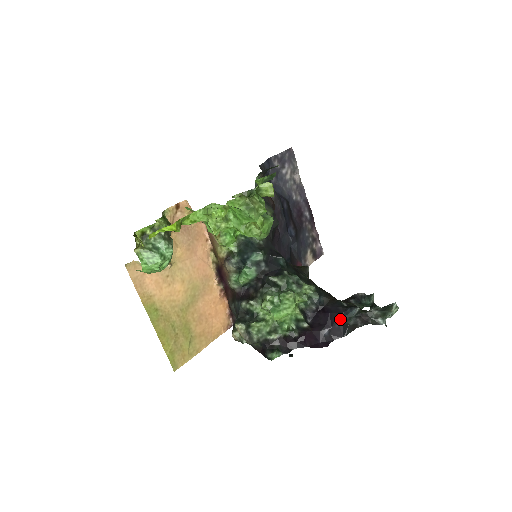
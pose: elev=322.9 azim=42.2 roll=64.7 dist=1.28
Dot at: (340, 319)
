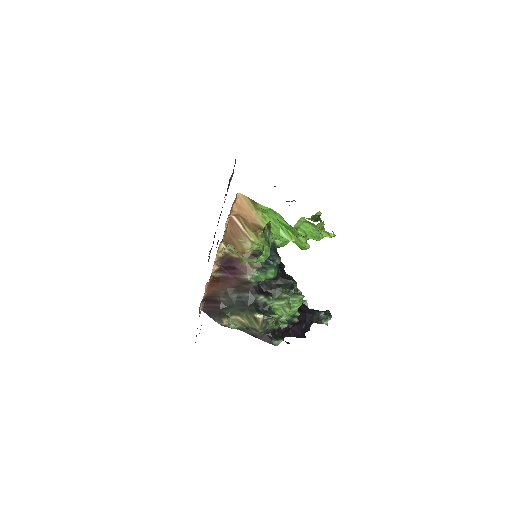
Dot at: (312, 318)
